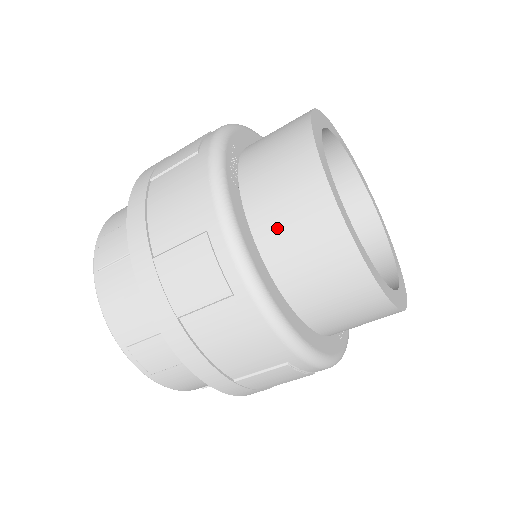
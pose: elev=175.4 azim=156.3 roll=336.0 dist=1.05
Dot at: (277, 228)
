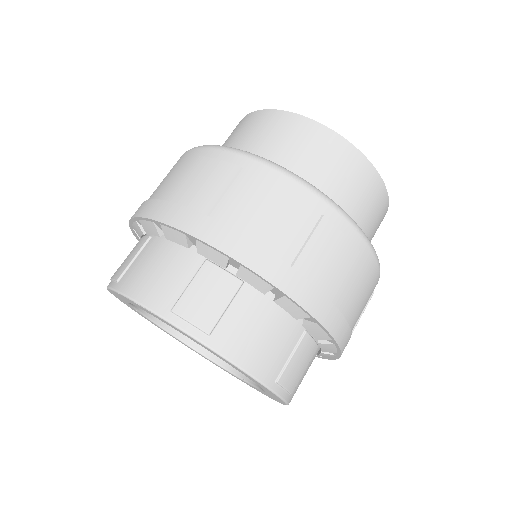
Dot at: (340, 193)
